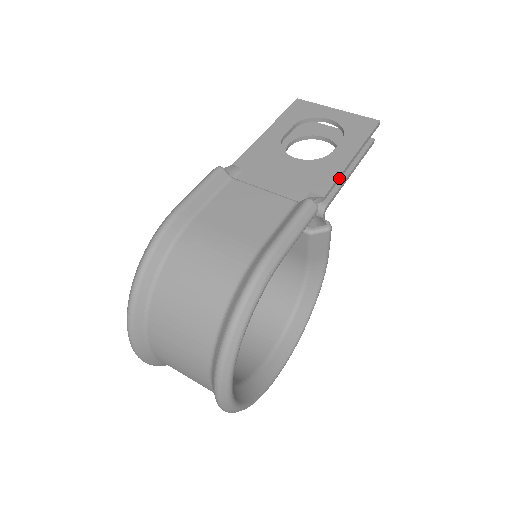
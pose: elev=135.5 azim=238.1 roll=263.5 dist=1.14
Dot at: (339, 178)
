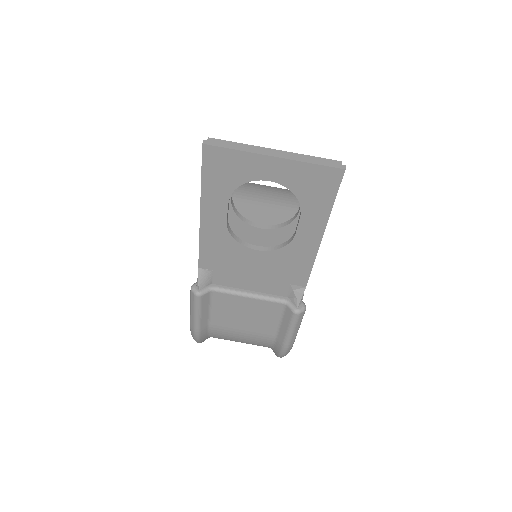
Dot at: (313, 262)
